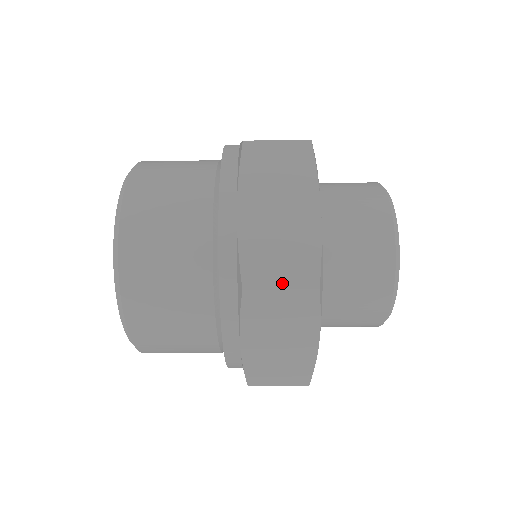
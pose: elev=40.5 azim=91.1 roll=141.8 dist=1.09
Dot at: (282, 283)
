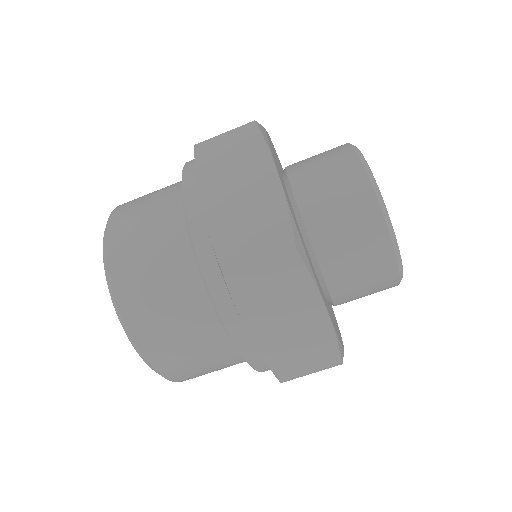
Dot at: (259, 256)
